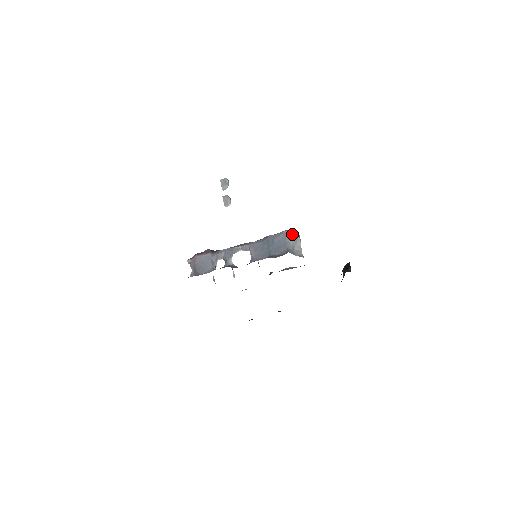
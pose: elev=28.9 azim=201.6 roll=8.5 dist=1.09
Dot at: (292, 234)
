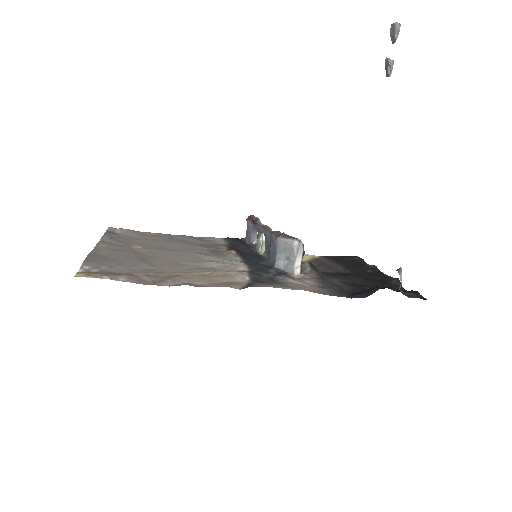
Dot at: (284, 244)
